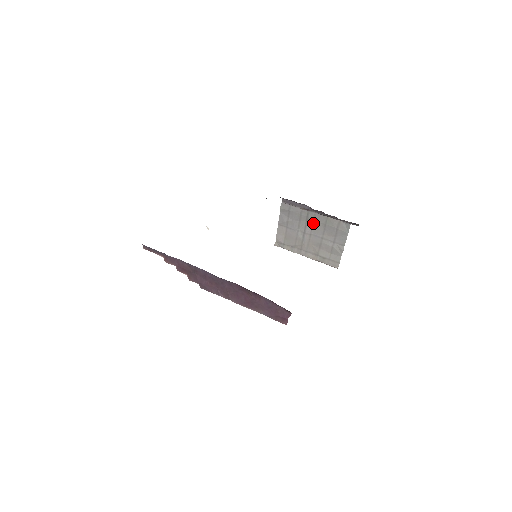
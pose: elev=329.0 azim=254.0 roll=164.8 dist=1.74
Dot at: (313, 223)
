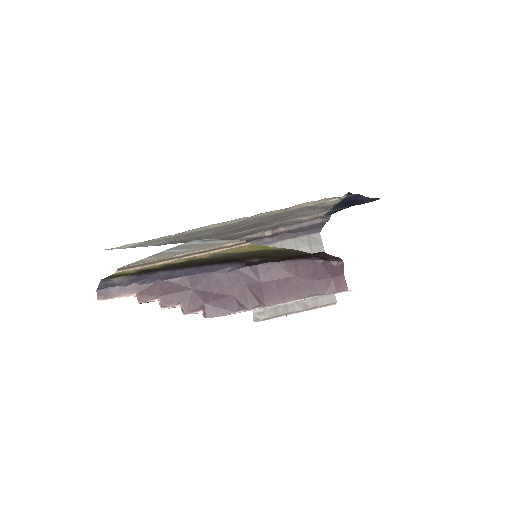
Dot at: occluded
